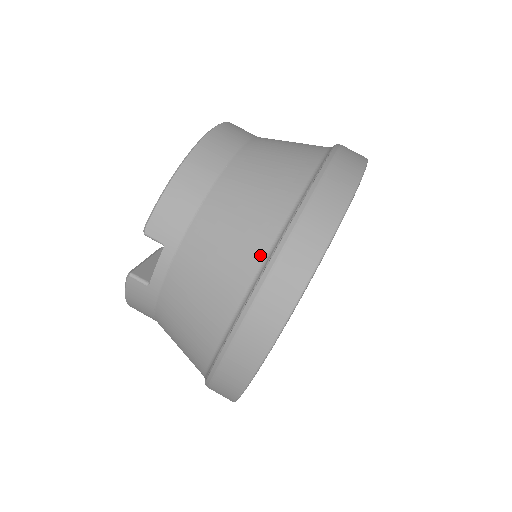
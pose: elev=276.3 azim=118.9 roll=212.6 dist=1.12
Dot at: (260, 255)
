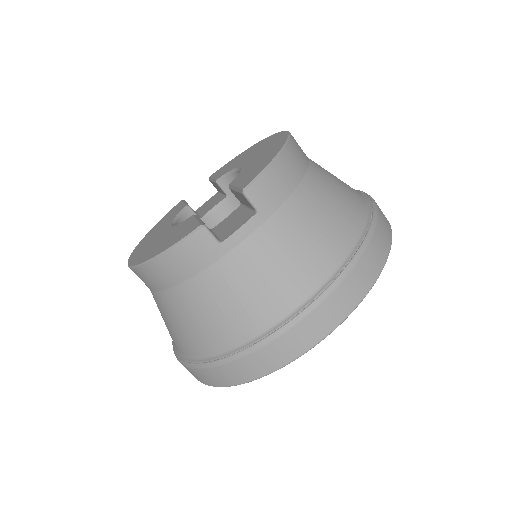
Dot at: (345, 247)
